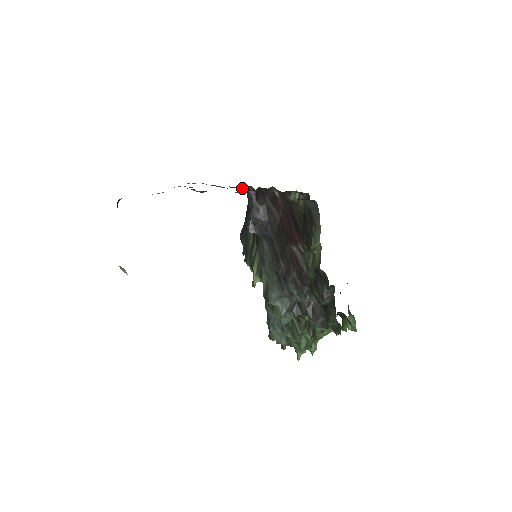
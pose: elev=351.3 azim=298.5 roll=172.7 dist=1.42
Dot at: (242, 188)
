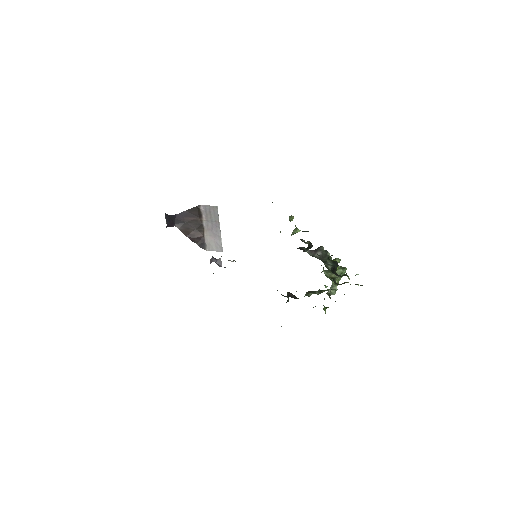
Dot at: occluded
